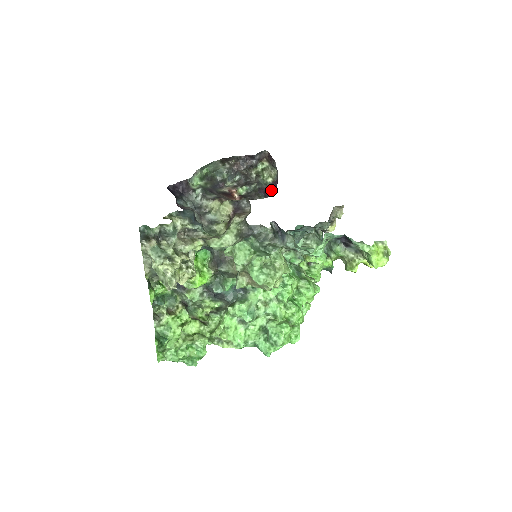
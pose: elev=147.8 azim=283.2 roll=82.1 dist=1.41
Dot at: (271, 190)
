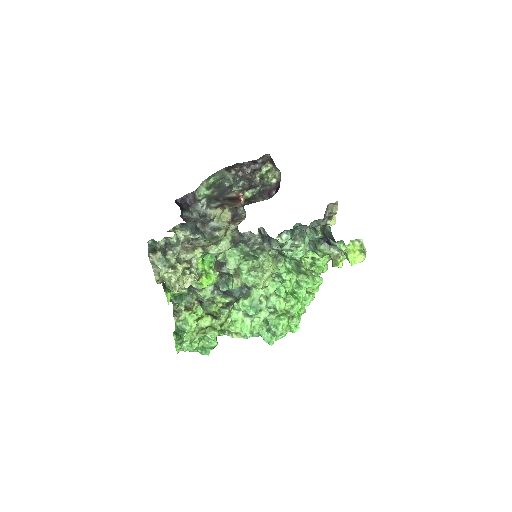
Dot at: (275, 190)
